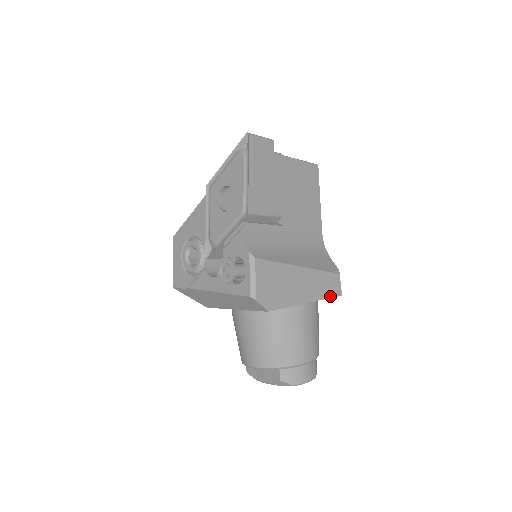
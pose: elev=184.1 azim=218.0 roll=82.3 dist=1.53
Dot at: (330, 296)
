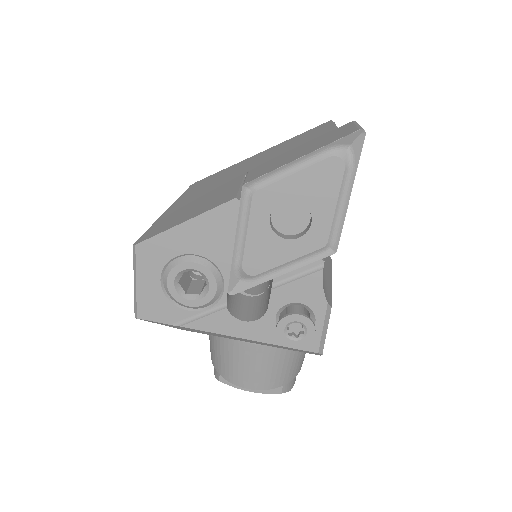
Dot at: occluded
